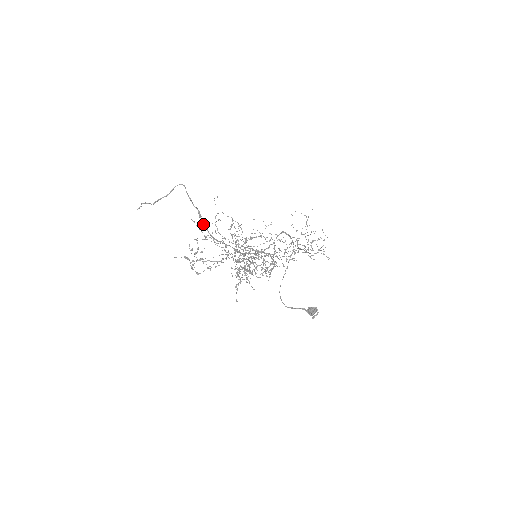
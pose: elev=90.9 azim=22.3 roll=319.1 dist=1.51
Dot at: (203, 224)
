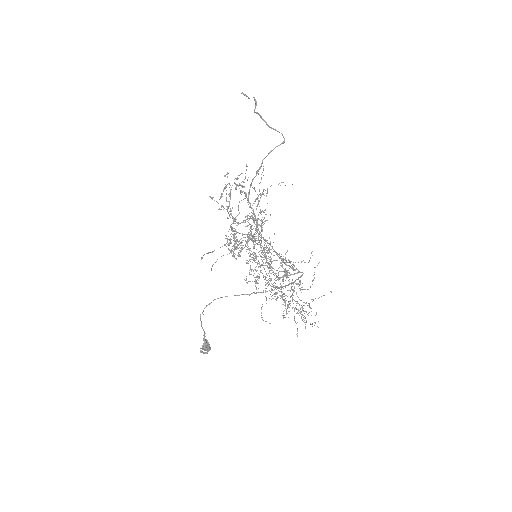
Dot at: (253, 179)
